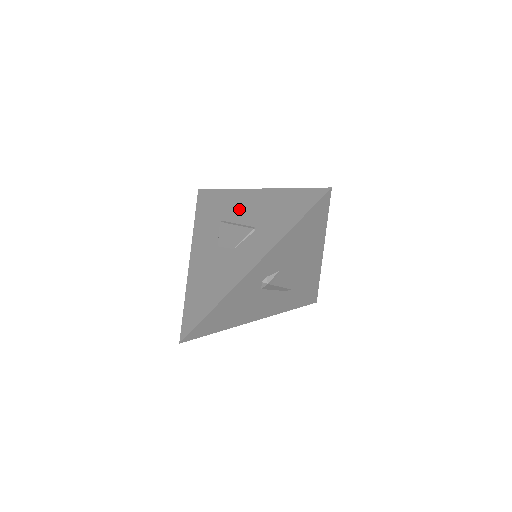
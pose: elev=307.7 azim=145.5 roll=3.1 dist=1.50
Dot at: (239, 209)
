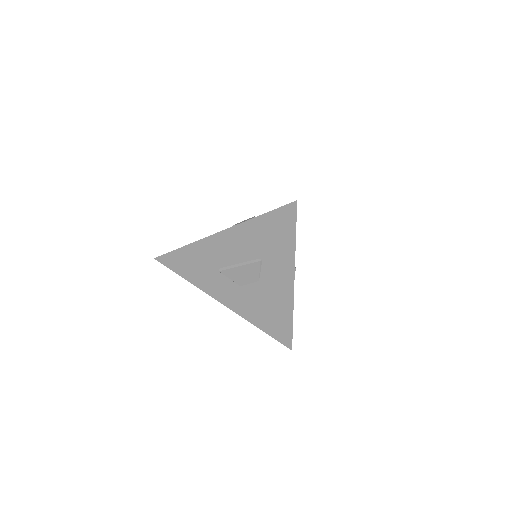
Dot at: (224, 254)
